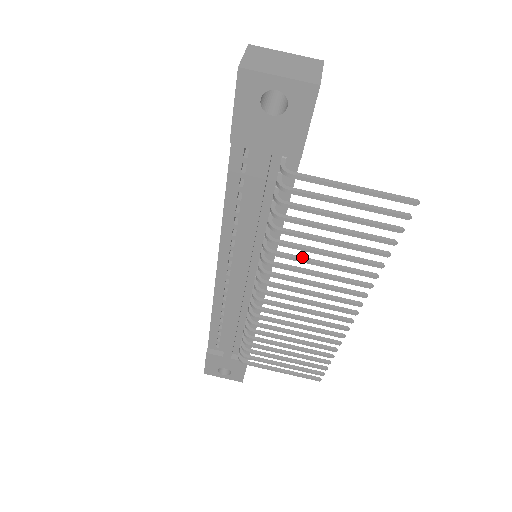
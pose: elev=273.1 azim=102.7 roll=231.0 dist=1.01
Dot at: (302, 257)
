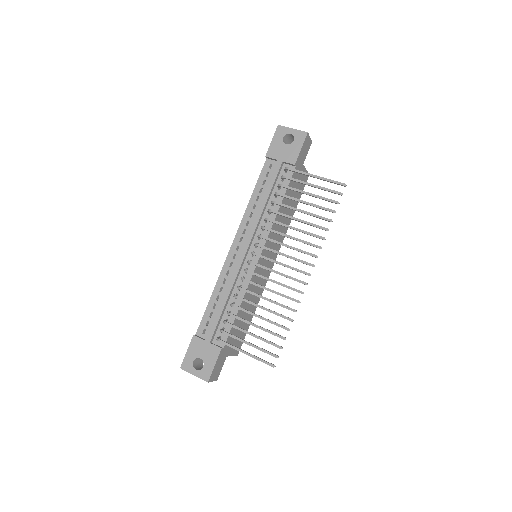
Dot at: (284, 224)
